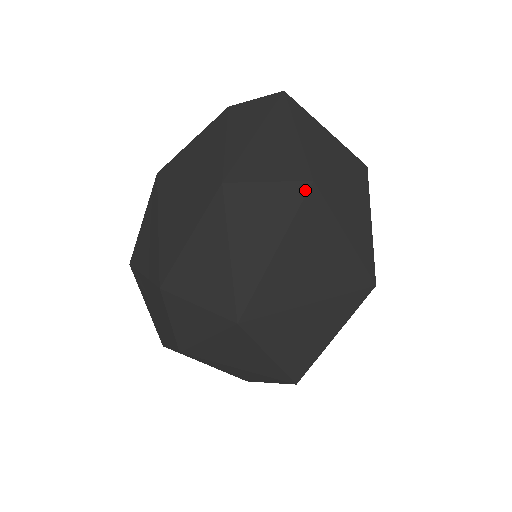
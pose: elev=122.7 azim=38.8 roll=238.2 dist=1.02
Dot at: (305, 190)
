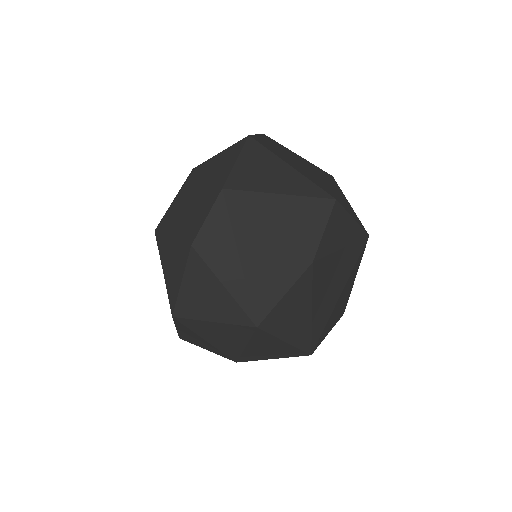
Dot at: (310, 272)
